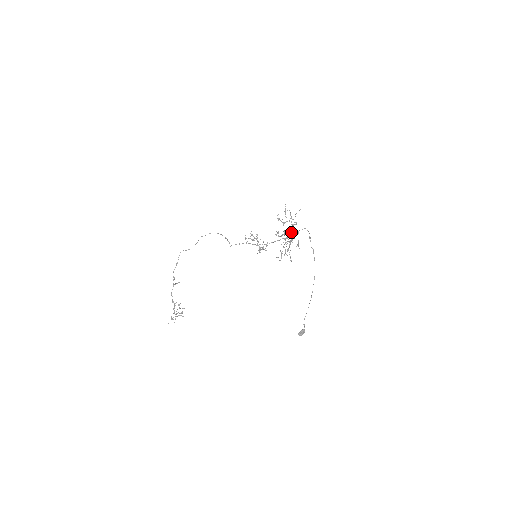
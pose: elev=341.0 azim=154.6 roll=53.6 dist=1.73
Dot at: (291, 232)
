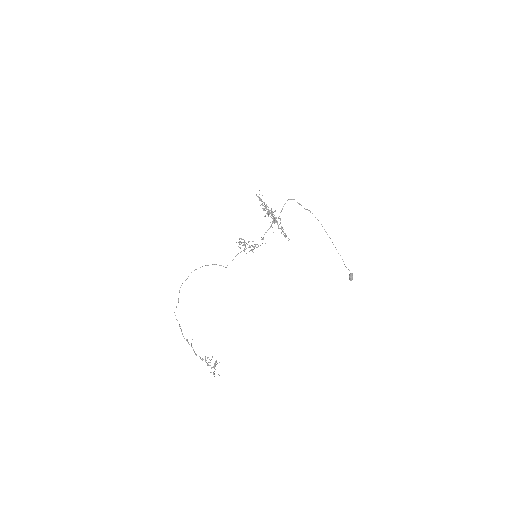
Dot at: (272, 213)
